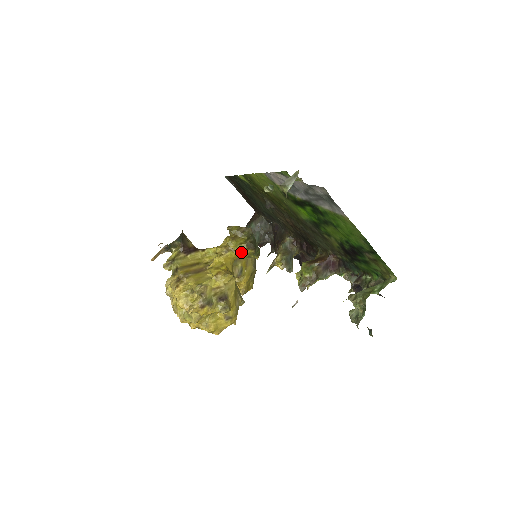
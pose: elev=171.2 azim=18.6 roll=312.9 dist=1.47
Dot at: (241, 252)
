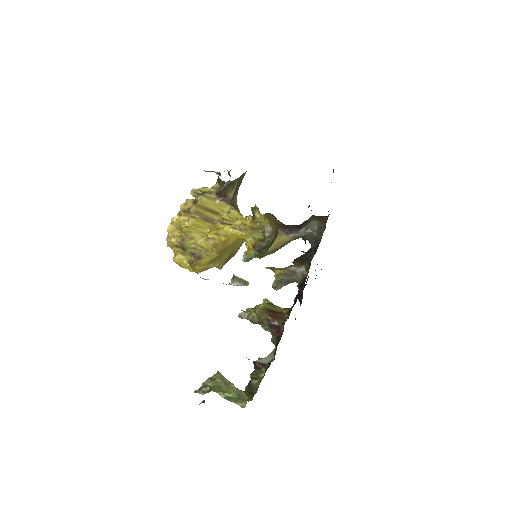
Dot at: (249, 242)
